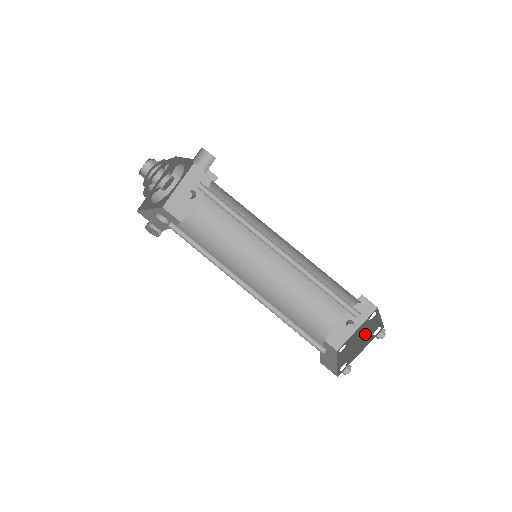
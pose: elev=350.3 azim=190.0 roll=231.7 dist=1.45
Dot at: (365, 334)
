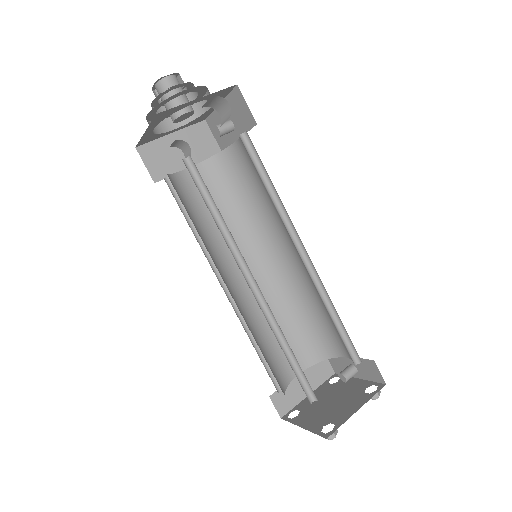
Dot at: (335, 406)
